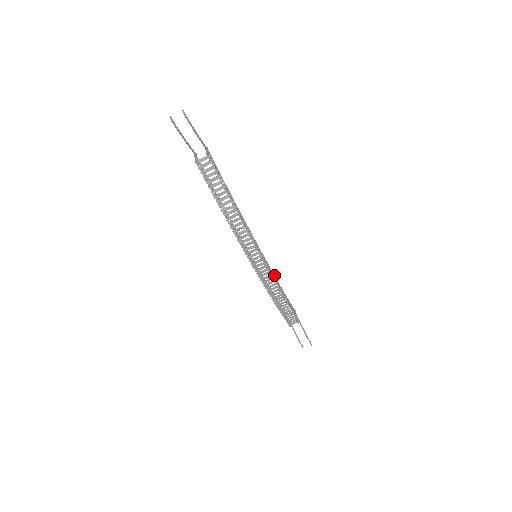
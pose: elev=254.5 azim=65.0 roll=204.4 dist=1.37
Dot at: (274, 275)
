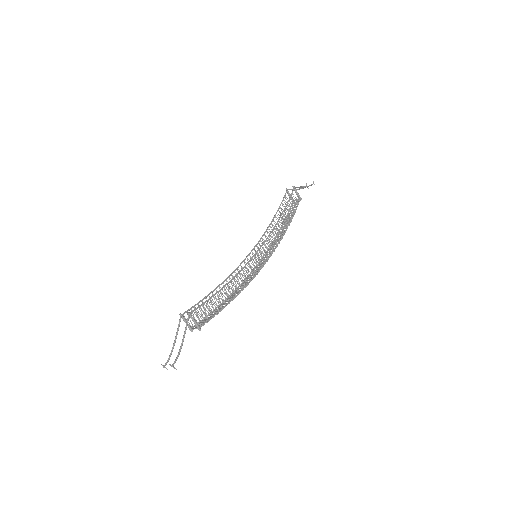
Dot at: occluded
